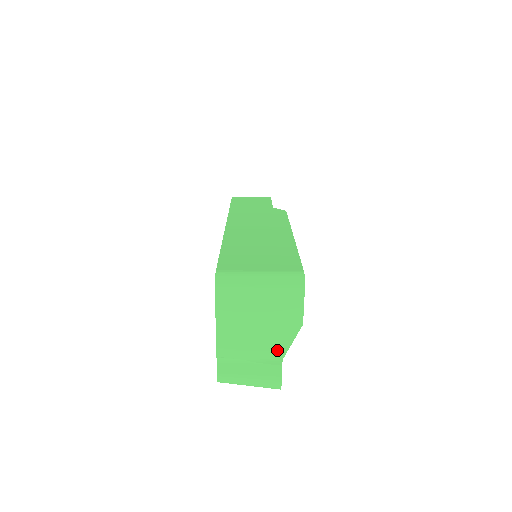
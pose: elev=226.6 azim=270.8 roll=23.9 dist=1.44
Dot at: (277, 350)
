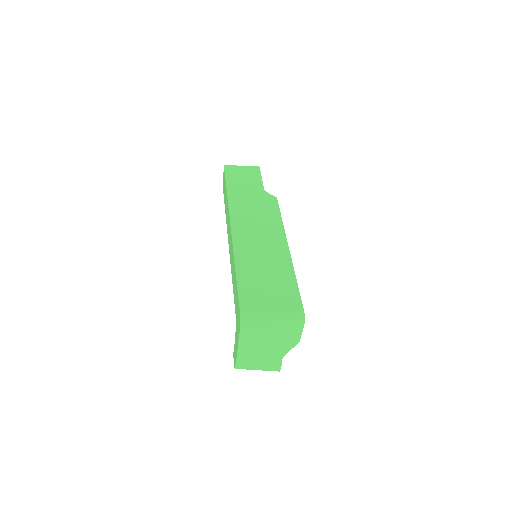
Dot at: (279, 354)
